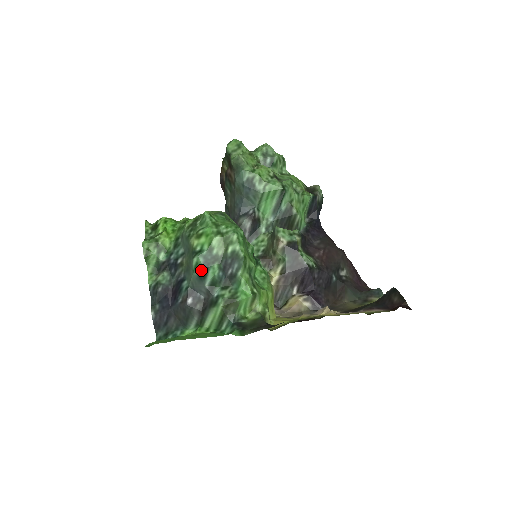
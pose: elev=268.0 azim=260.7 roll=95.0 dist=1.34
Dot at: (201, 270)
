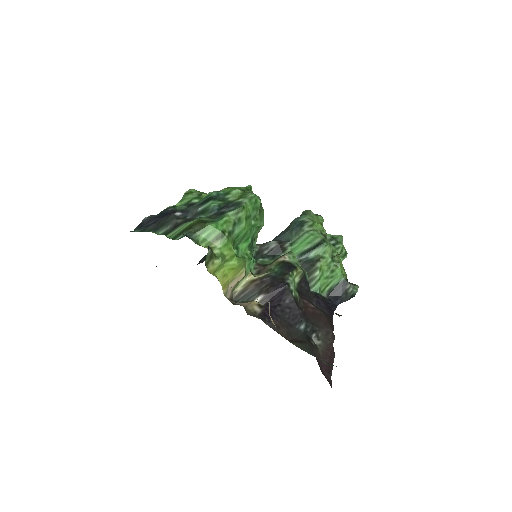
Dot at: (207, 199)
